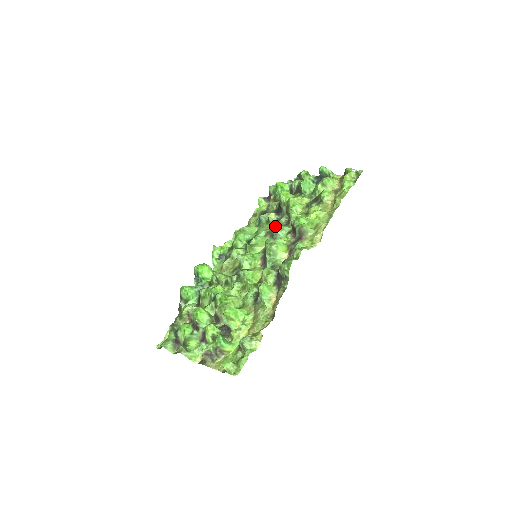
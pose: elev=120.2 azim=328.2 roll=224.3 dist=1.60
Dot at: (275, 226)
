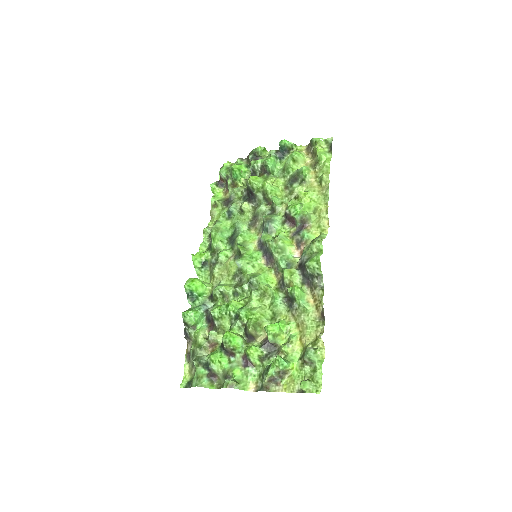
Dot at: (264, 219)
